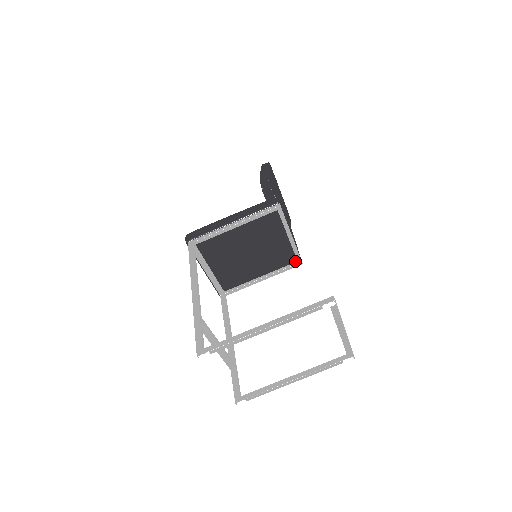
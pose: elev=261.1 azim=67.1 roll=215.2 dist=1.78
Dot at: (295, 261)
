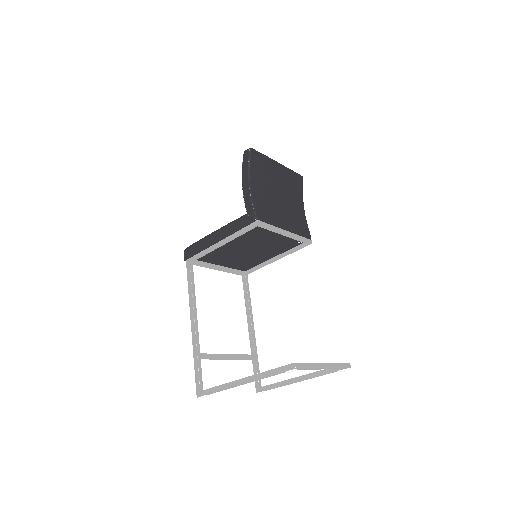
Dot at: occluded
